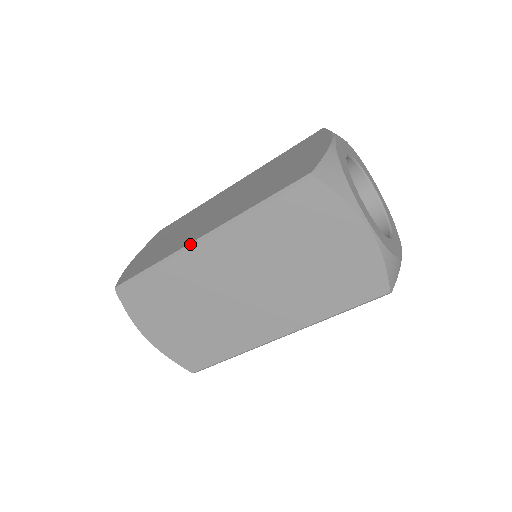
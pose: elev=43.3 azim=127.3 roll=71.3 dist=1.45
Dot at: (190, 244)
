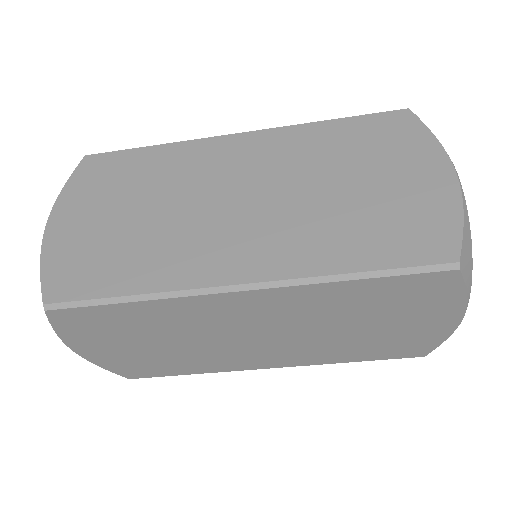
Dot at: (216, 288)
